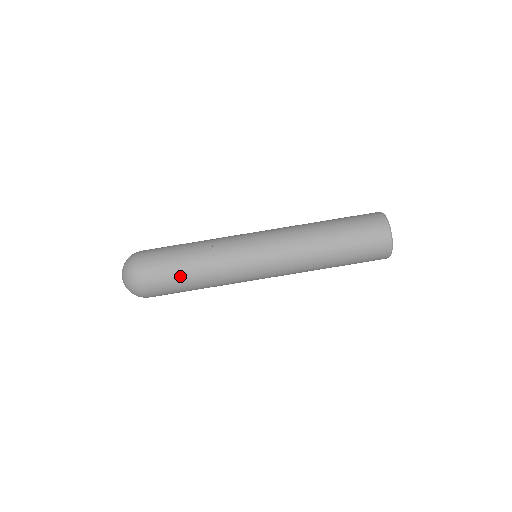
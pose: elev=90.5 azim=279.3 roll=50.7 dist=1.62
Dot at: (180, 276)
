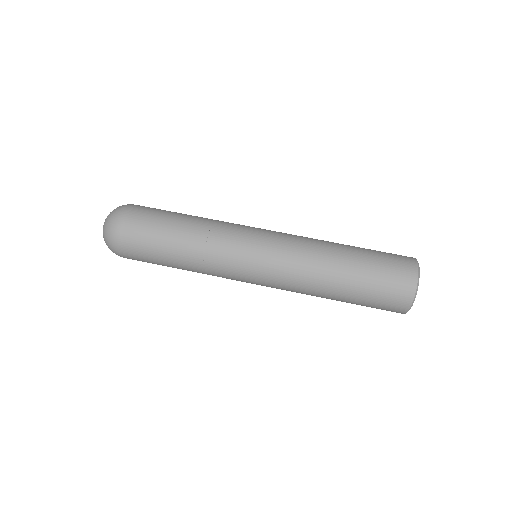
Dot at: (163, 247)
